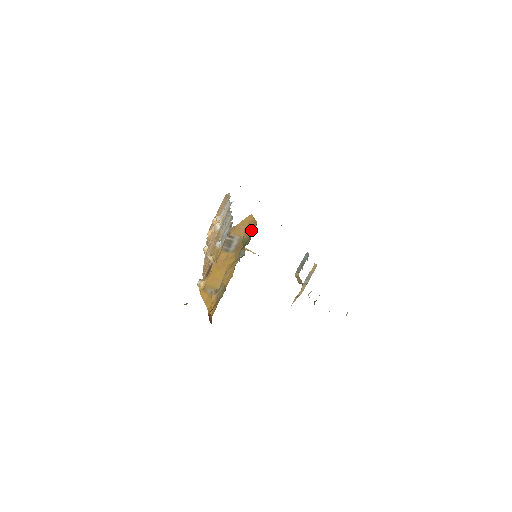
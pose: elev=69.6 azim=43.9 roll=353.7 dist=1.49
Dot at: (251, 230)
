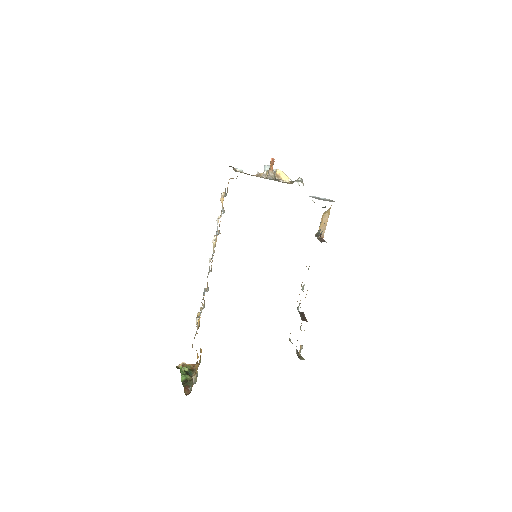
Dot at: (195, 375)
